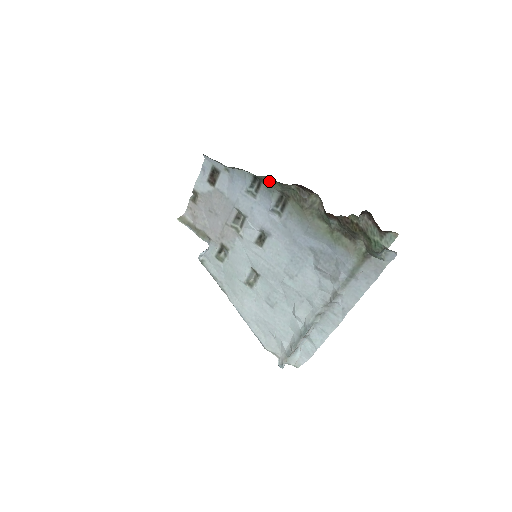
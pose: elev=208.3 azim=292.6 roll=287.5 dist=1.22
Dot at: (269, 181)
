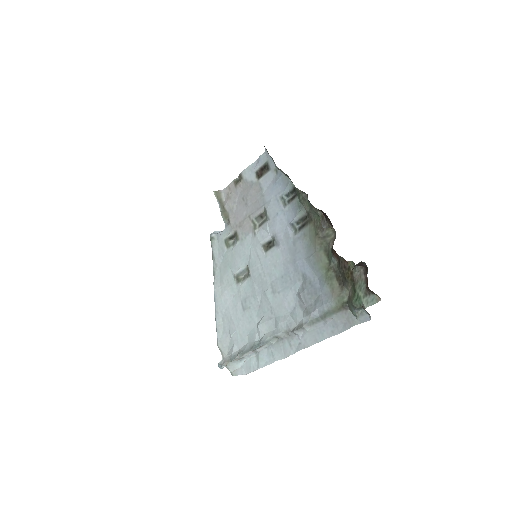
Dot at: (303, 197)
